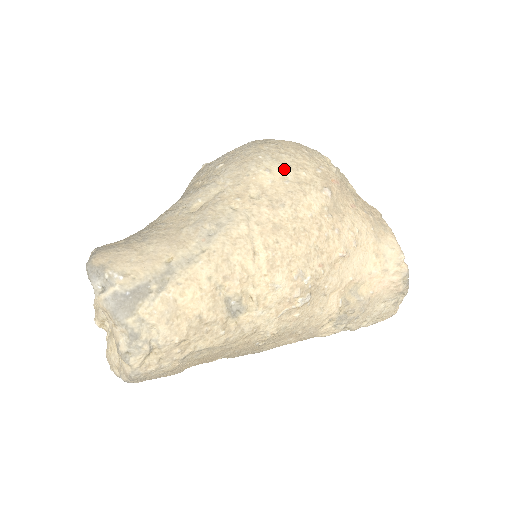
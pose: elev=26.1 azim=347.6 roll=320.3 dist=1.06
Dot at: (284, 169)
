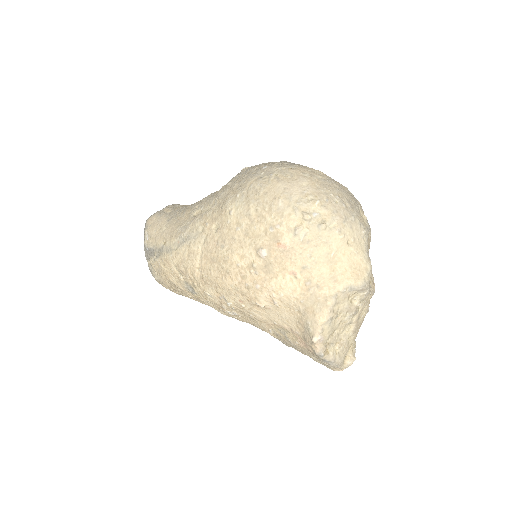
Dot at: (243, 216)
